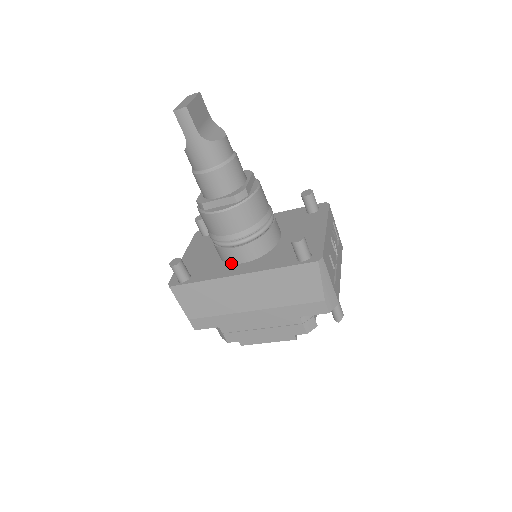
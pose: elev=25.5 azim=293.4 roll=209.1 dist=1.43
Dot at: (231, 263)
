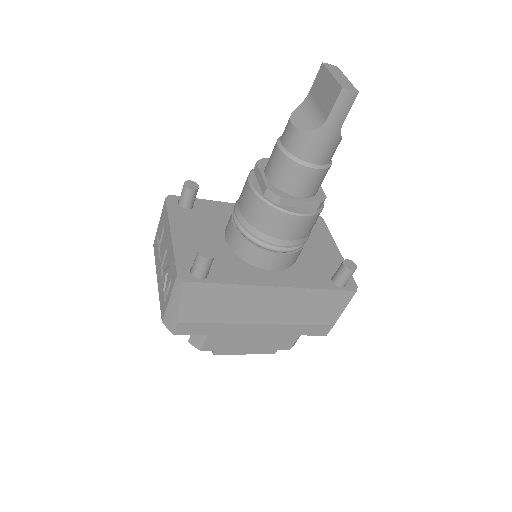
Dot at: (257, 266)
